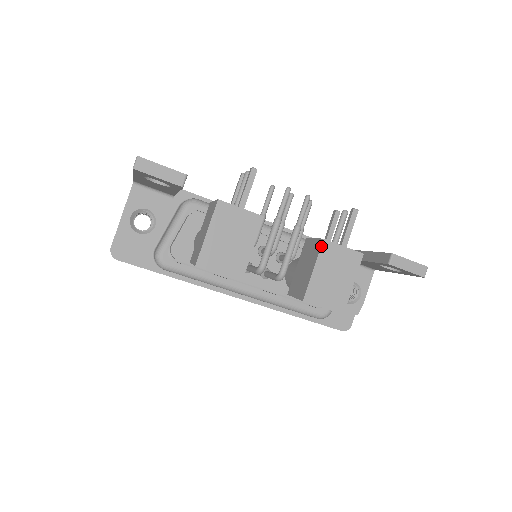
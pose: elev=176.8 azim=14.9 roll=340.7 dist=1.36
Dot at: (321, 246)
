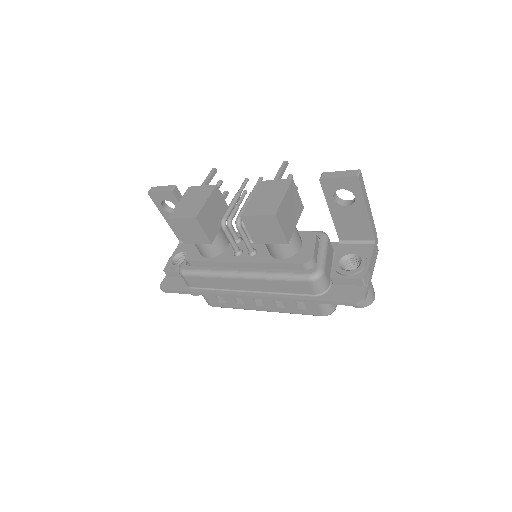
Dot at: (257, 185)
